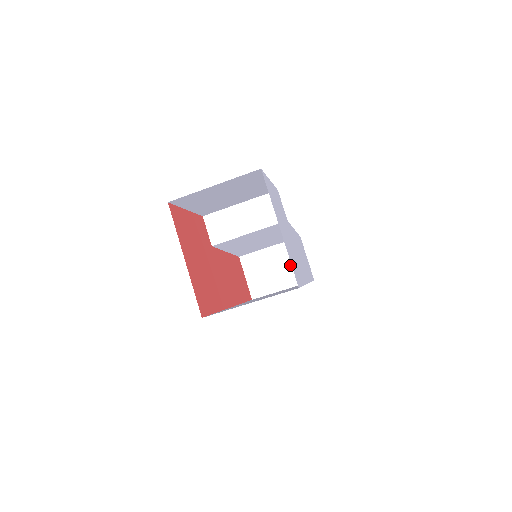
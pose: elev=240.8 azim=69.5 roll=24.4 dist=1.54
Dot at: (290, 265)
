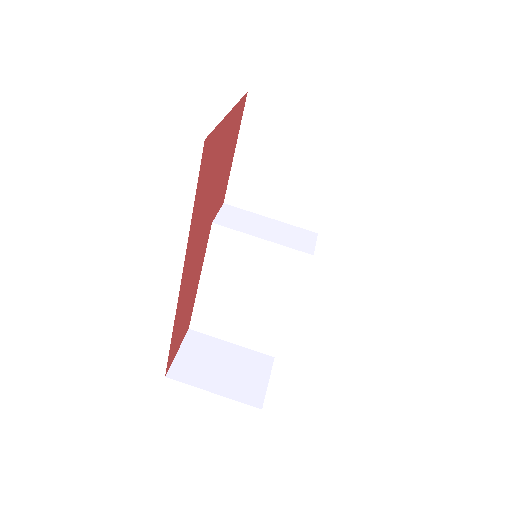
Dot at: (243, 374)
